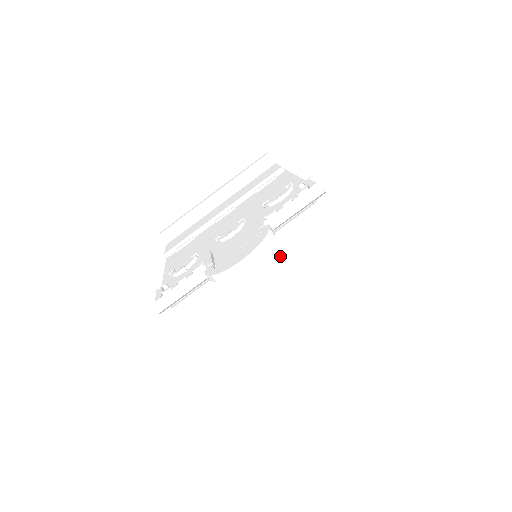
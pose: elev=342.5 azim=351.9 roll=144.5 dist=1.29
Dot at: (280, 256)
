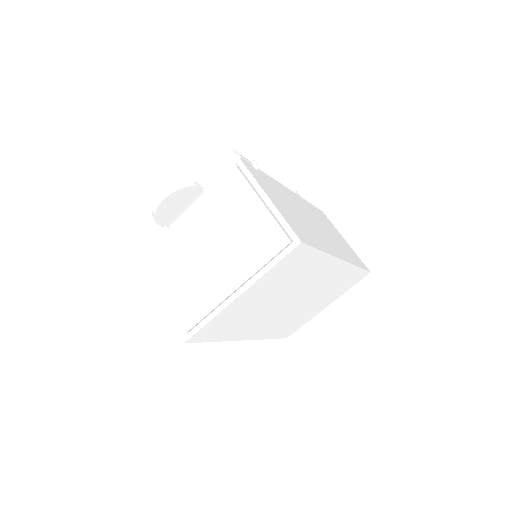
Dot at: (213, 211)
